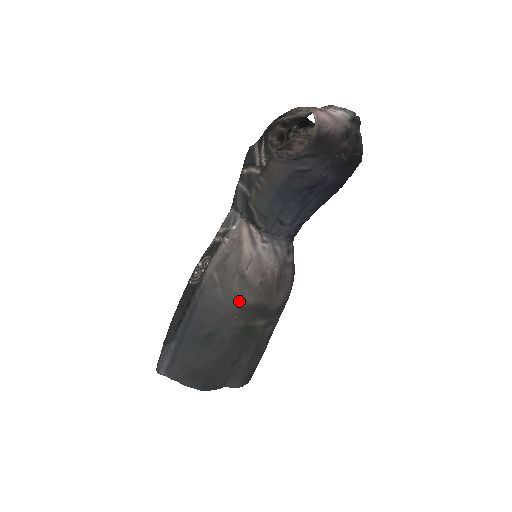
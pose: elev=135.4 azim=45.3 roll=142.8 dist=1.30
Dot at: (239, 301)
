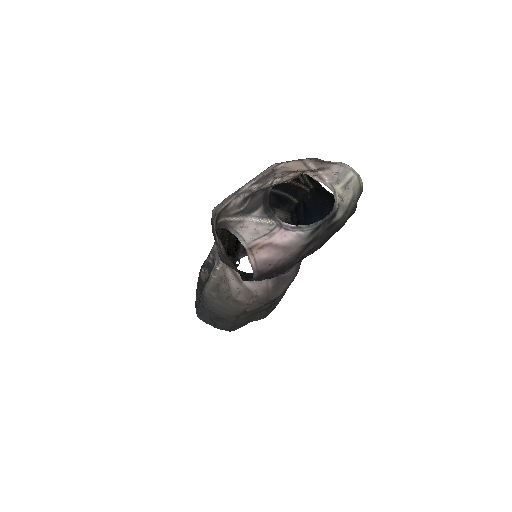
Dot at: (237, 310)
